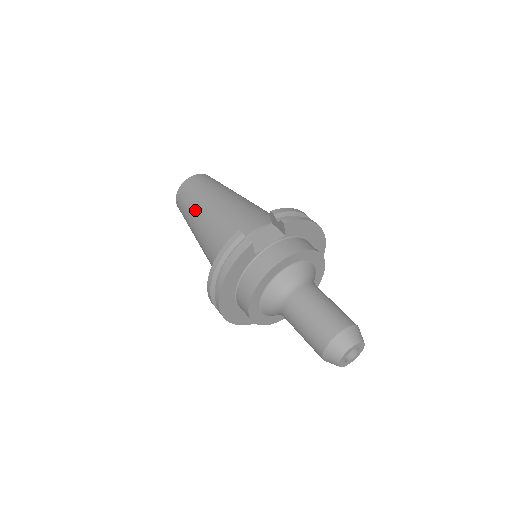
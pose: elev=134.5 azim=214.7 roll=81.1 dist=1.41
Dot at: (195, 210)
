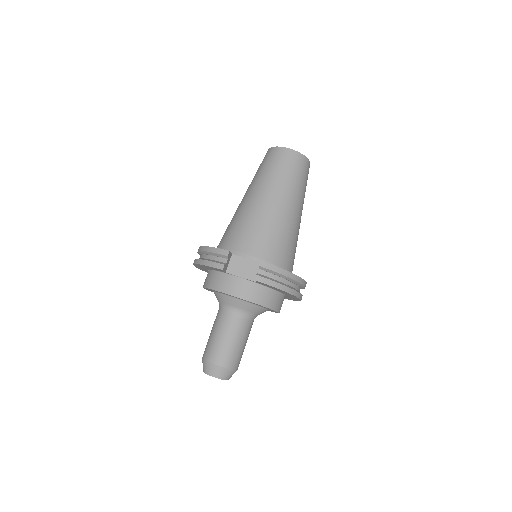
Dot at: (255, 183)
